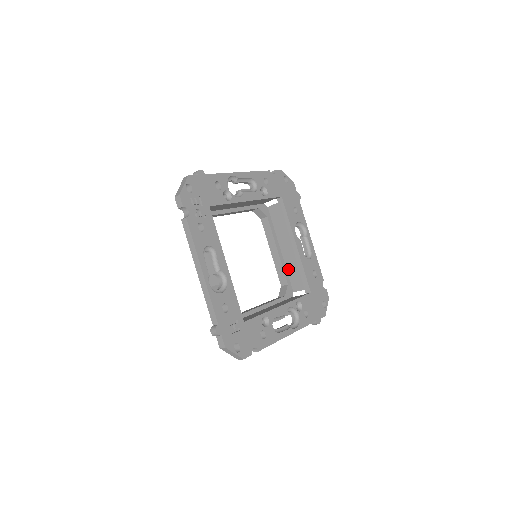
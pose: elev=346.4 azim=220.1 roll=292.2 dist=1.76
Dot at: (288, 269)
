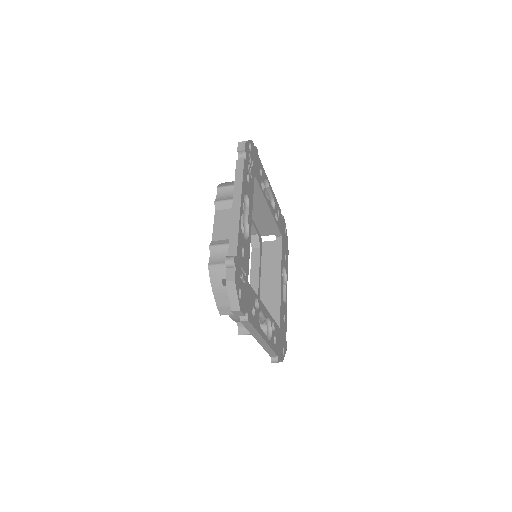
Dot at: occluded
